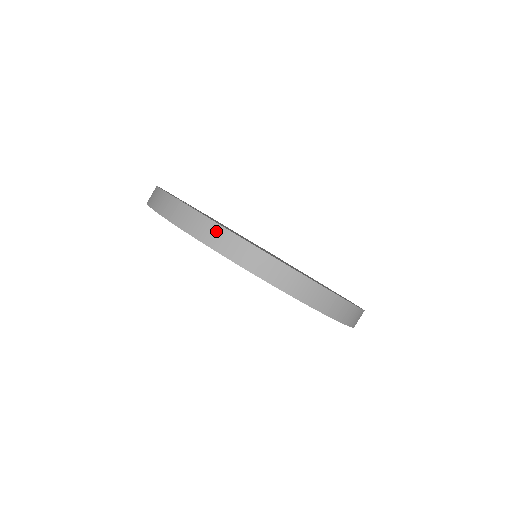
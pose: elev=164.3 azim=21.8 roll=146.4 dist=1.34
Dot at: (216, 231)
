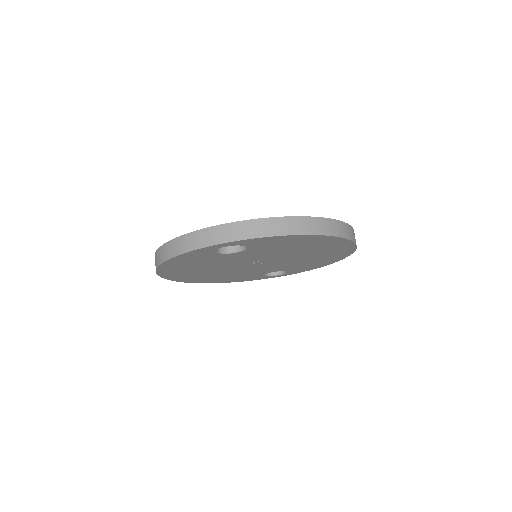
Dot at: (313, 222)
